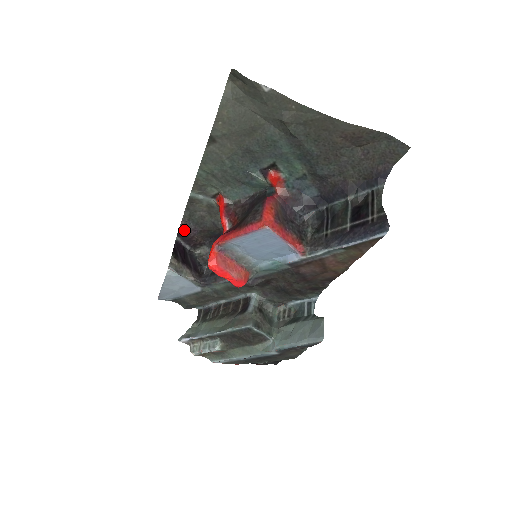
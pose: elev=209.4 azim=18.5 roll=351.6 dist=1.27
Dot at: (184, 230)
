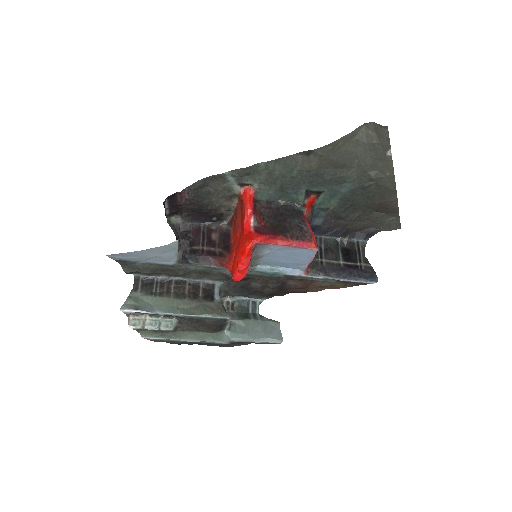
Dot at: (179, 195)
